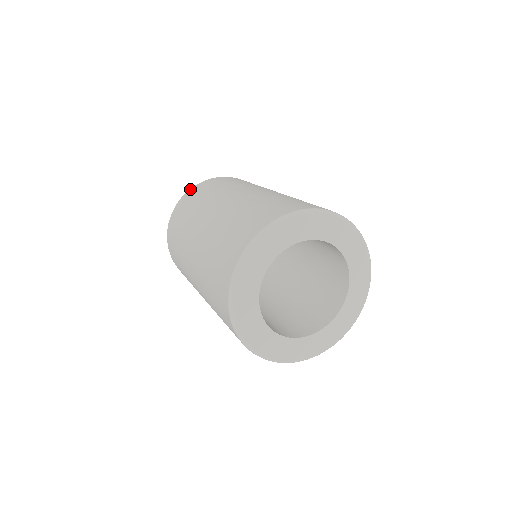
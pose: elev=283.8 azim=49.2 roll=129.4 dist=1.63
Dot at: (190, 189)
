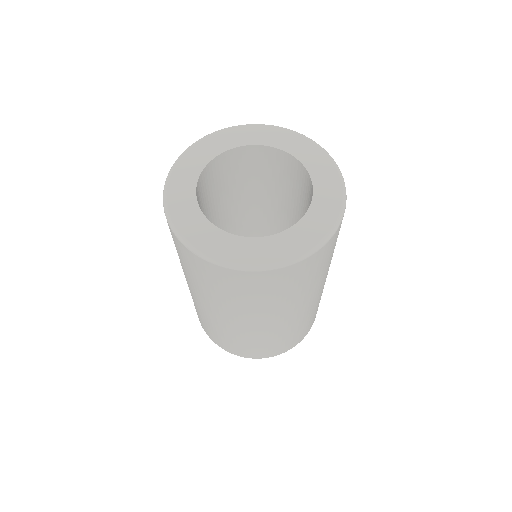
Dot at: occluded
